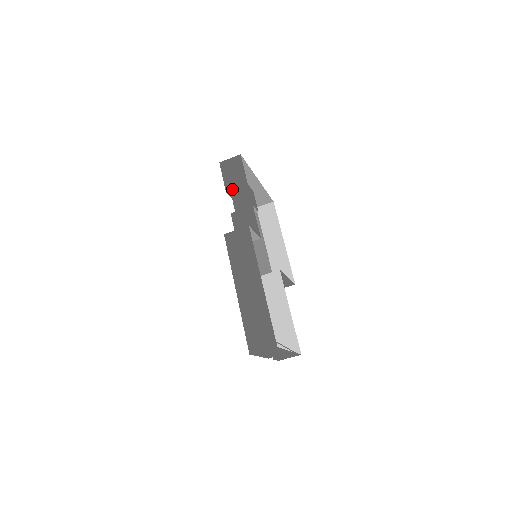
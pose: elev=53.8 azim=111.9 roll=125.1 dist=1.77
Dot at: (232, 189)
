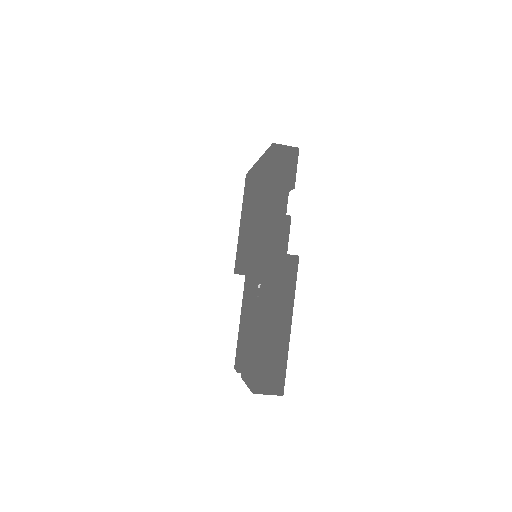
Dot at: (276, 184)
